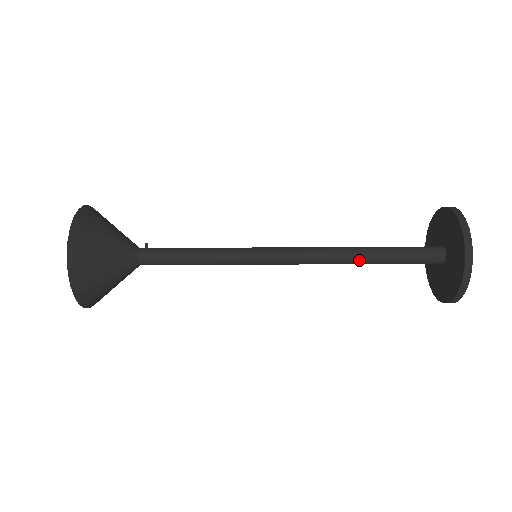
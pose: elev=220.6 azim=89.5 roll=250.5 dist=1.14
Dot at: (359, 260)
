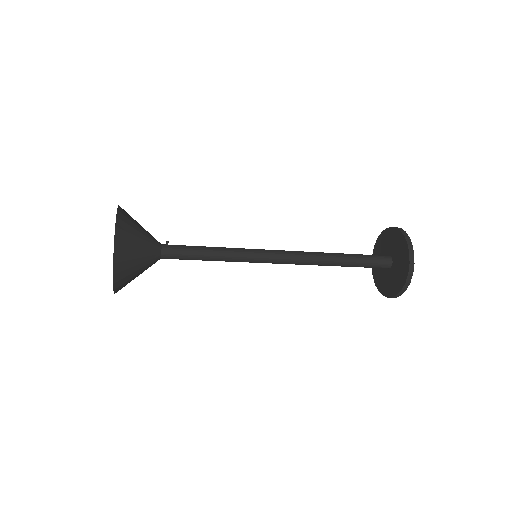
Dot at: (332, 265)
